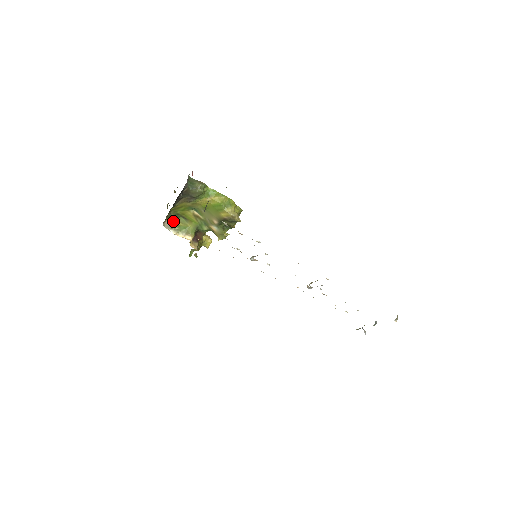
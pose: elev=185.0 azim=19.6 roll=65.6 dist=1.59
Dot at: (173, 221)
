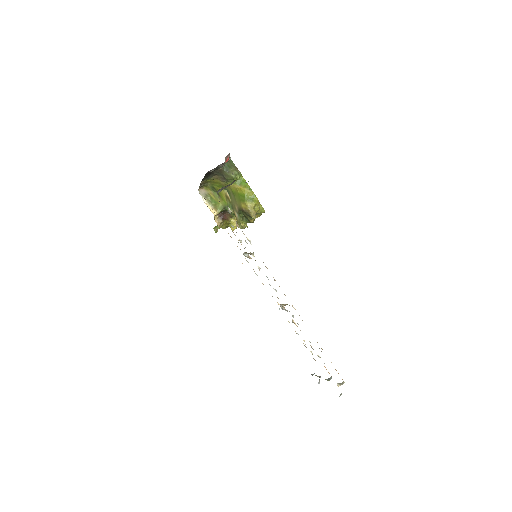
Dot at: (209, 192)
